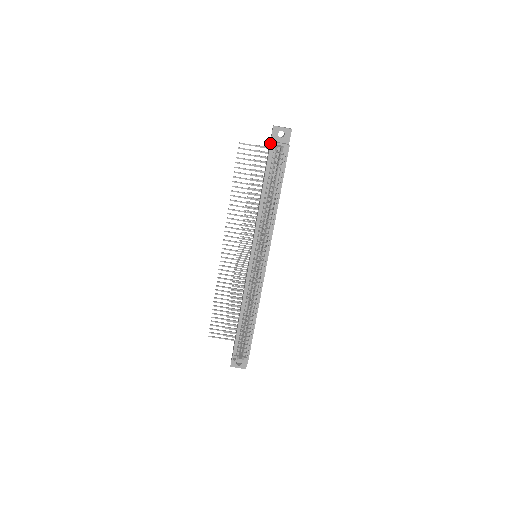
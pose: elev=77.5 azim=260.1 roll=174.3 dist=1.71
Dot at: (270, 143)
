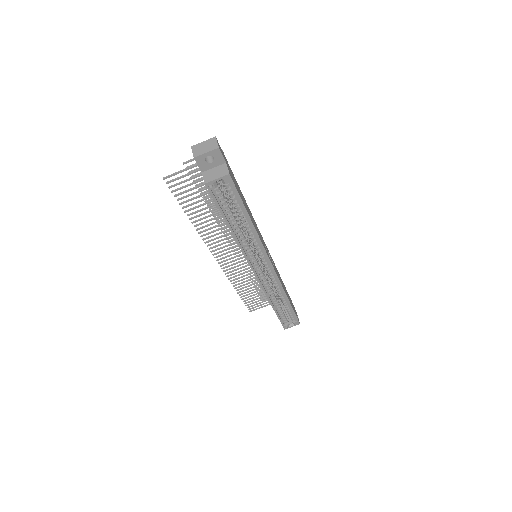
Dot at: (205, 185)
